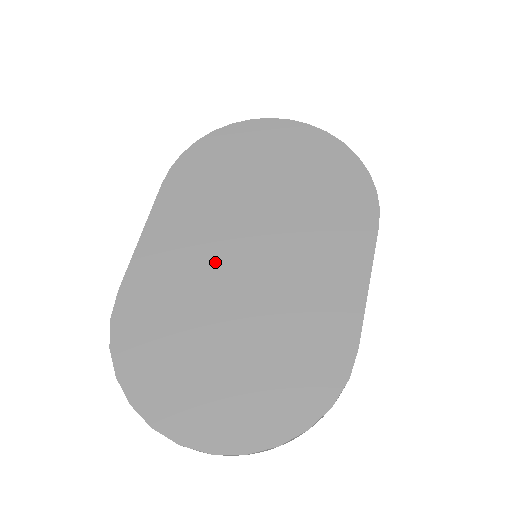
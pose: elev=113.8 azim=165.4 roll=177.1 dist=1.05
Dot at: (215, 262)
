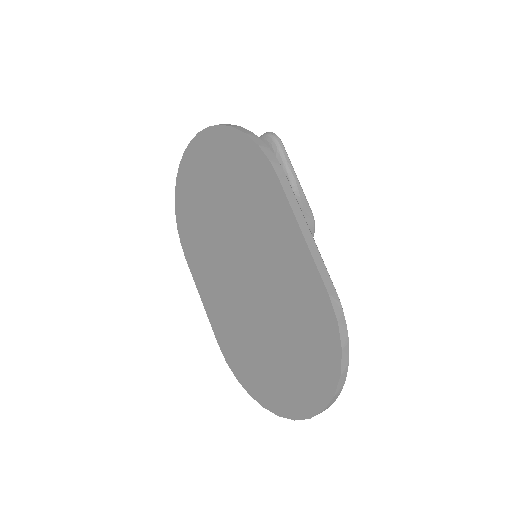
Dot at: (233, 290)
